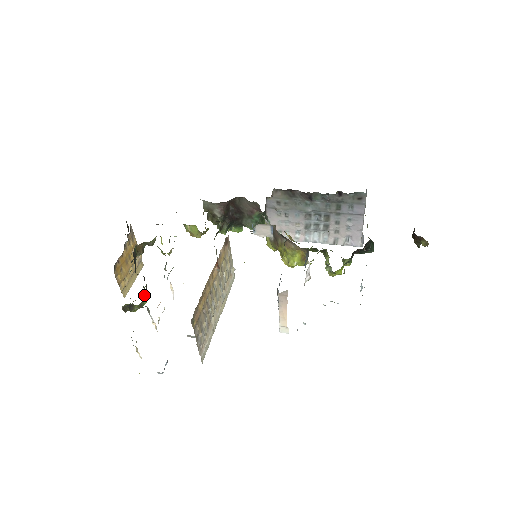
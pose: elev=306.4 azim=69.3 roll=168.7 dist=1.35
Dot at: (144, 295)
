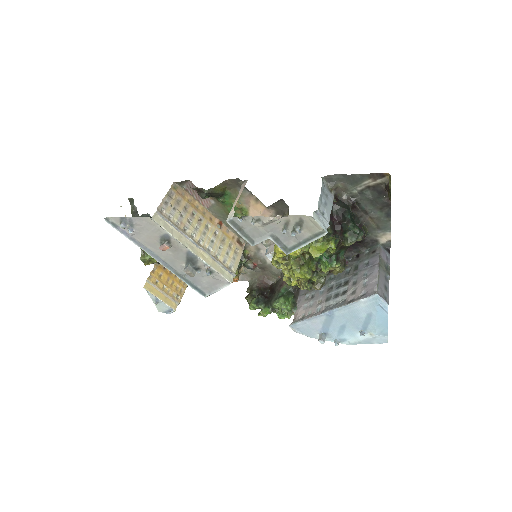
Dot at: occluded
